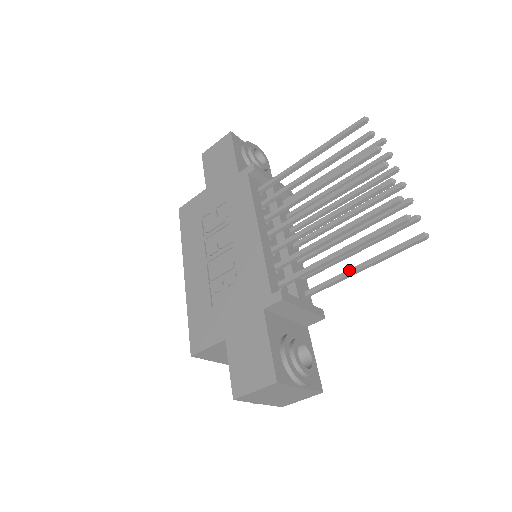
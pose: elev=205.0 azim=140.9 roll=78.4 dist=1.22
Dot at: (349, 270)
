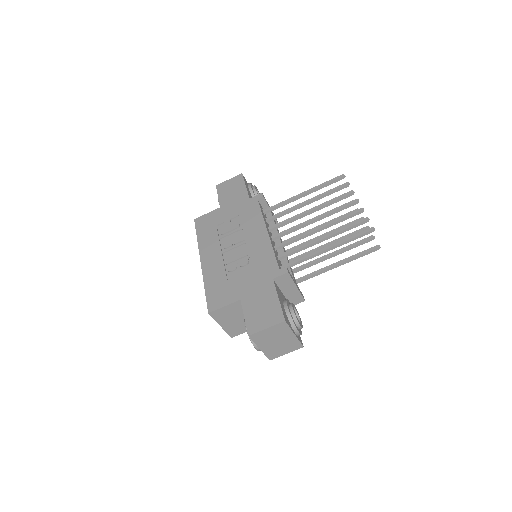
Dot at: (327, 267)
